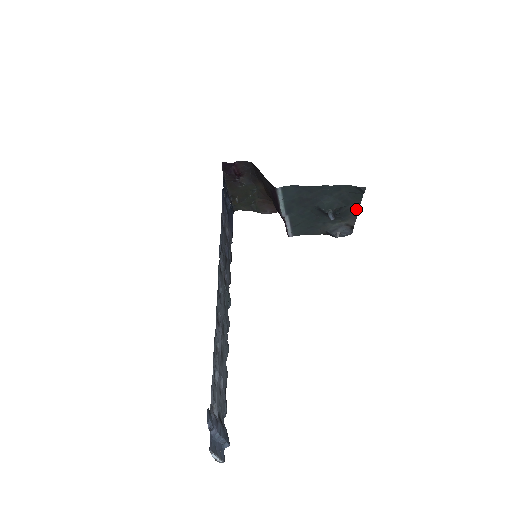
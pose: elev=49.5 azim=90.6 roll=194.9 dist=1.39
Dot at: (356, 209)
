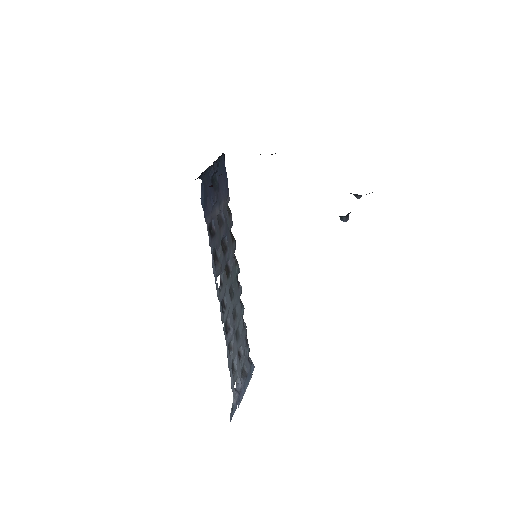
Dot at: occluded
